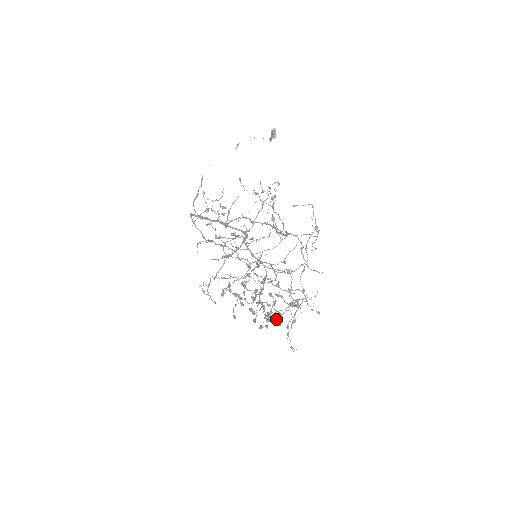
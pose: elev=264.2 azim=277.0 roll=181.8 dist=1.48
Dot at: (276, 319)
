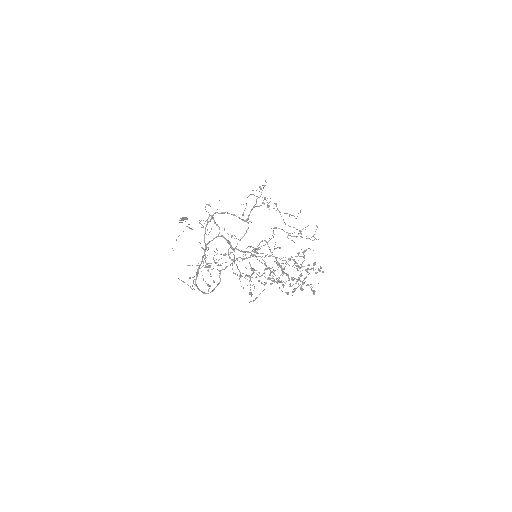
Dot at: occluded
